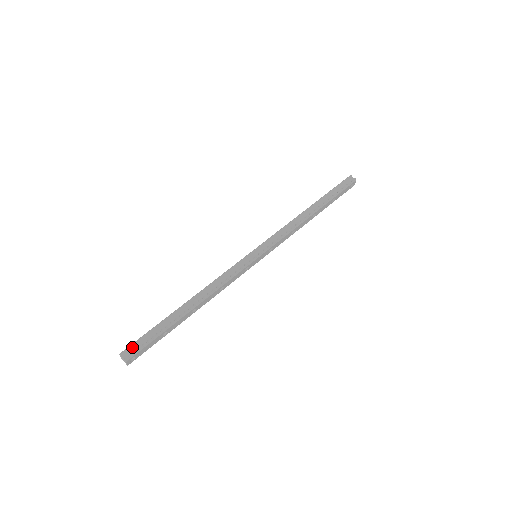
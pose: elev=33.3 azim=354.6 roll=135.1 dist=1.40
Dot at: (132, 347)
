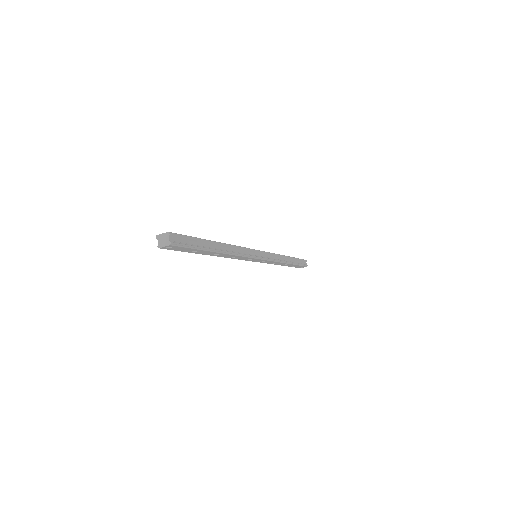
Dot at: (178, 237)
